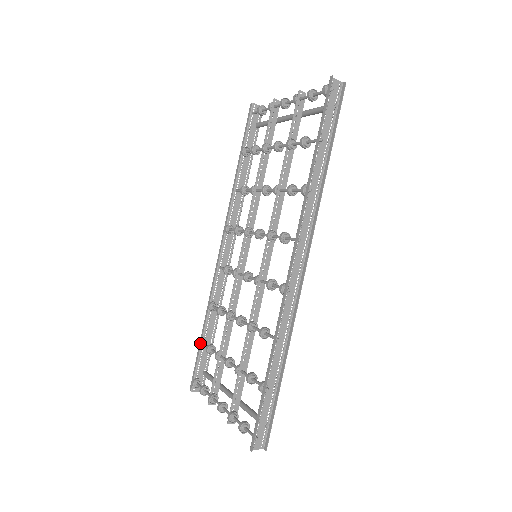
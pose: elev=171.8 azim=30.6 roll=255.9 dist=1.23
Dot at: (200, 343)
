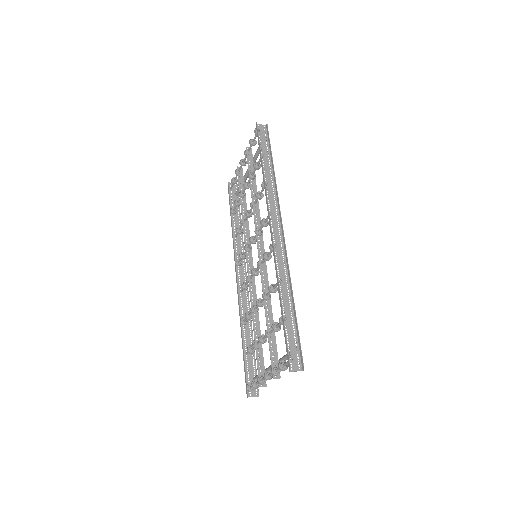
Dot at: (243, 354)
